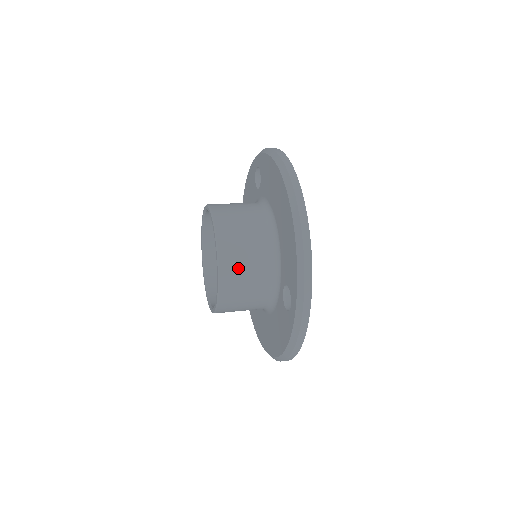
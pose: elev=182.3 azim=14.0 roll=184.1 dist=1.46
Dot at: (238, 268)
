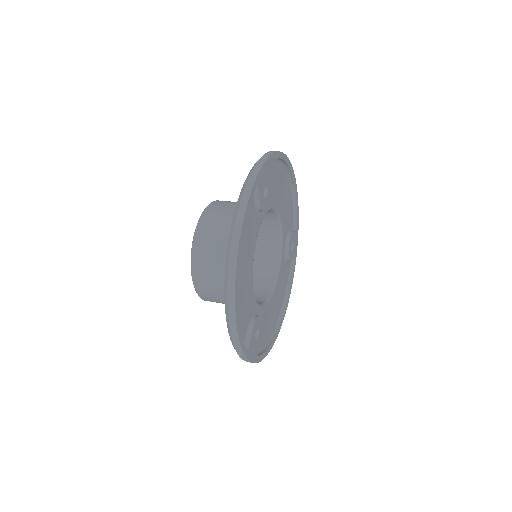
Dot at: (212, 294)
